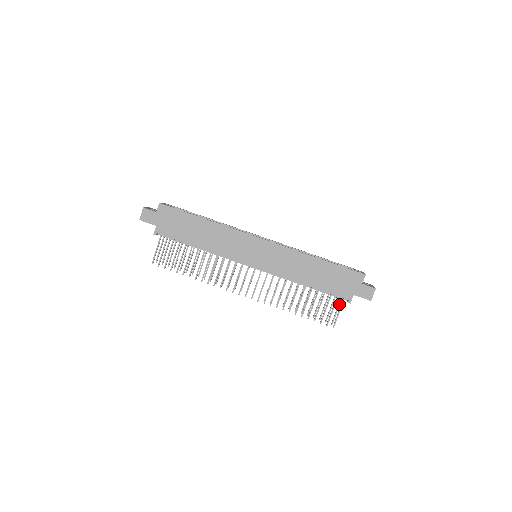
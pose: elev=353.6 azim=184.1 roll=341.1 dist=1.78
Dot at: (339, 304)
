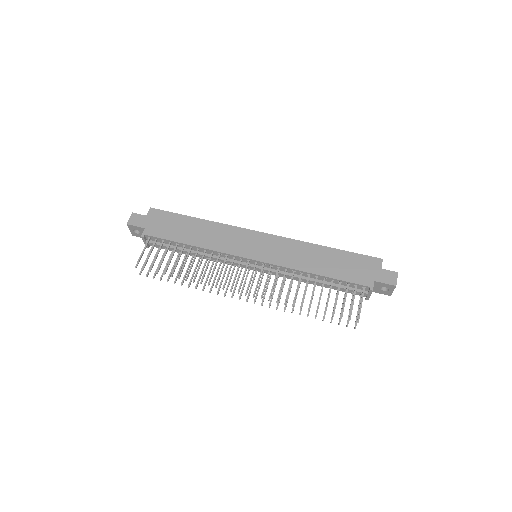
Dot at: (359, 304)
